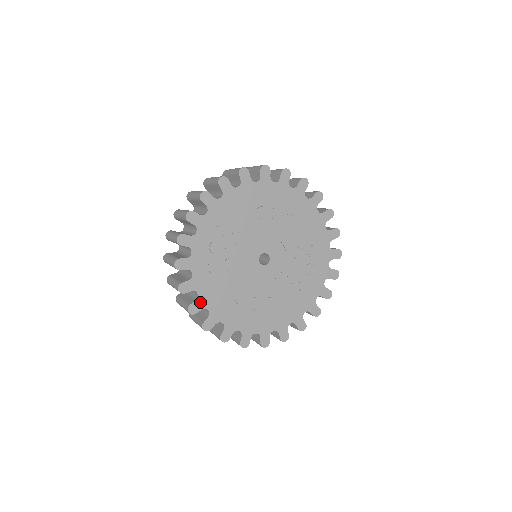
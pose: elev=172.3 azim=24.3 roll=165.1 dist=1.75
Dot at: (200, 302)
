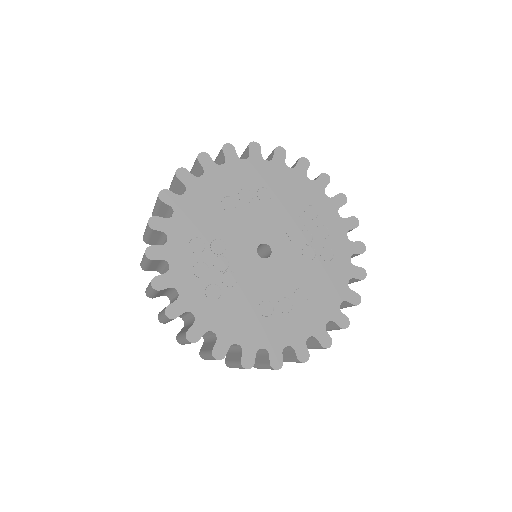
Dot at: (222, 340)
